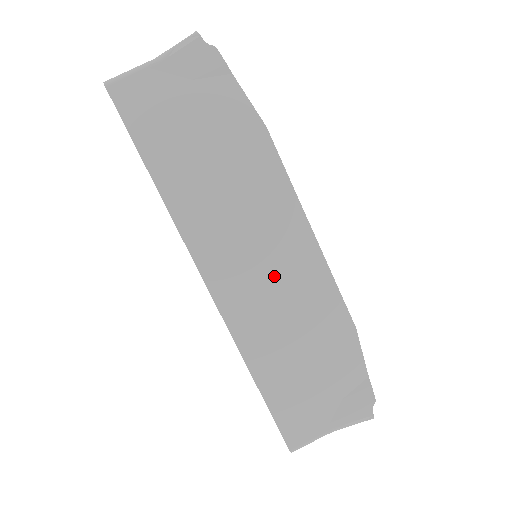
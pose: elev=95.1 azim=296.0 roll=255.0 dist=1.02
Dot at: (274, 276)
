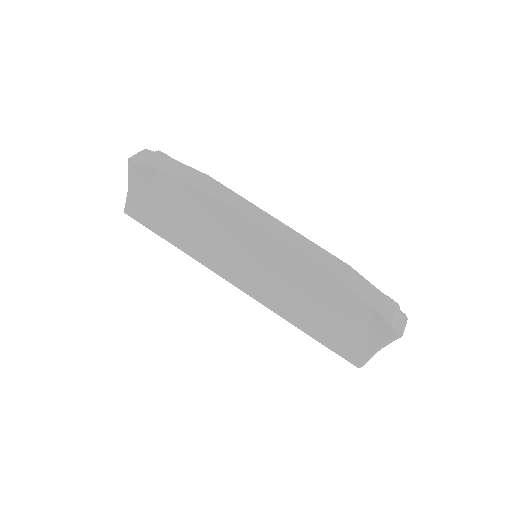
Dot at: (266, 269)
